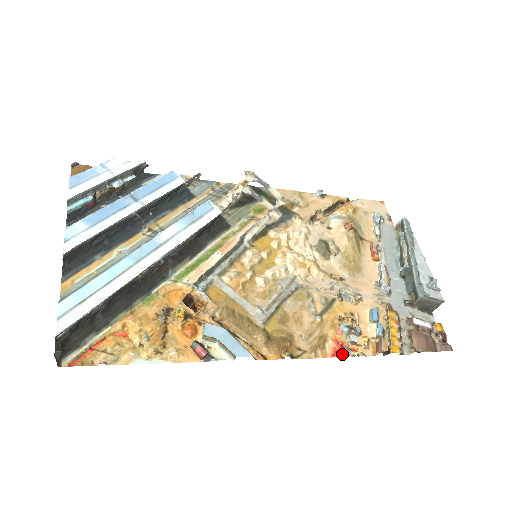
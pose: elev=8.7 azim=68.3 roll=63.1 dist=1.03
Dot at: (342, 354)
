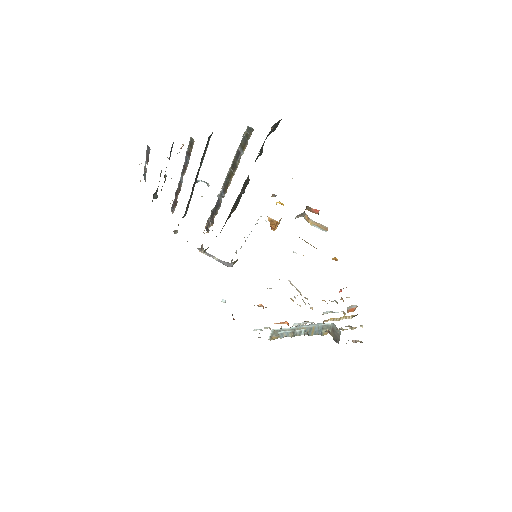
Dot at: occluded
